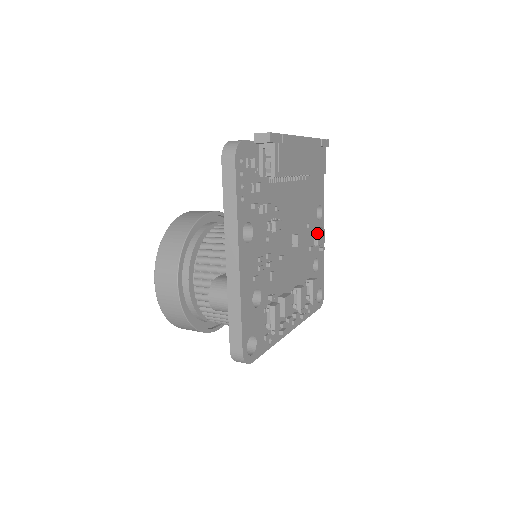
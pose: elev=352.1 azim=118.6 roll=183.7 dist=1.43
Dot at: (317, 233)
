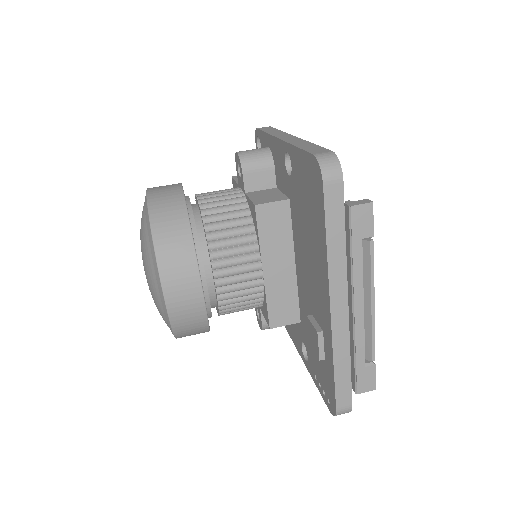
Dot at: occluded
